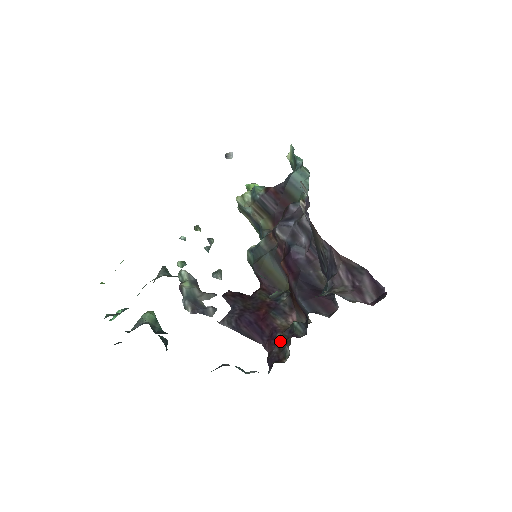
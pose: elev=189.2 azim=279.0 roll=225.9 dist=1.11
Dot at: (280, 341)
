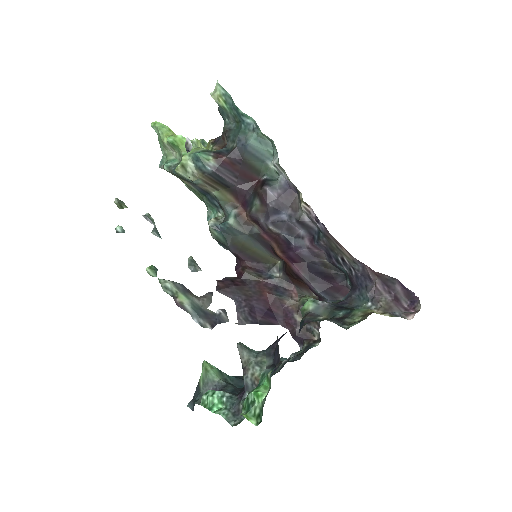
Dot at: (300, 321)
